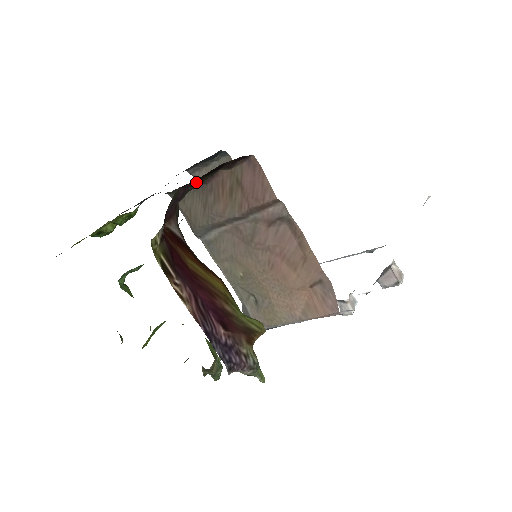
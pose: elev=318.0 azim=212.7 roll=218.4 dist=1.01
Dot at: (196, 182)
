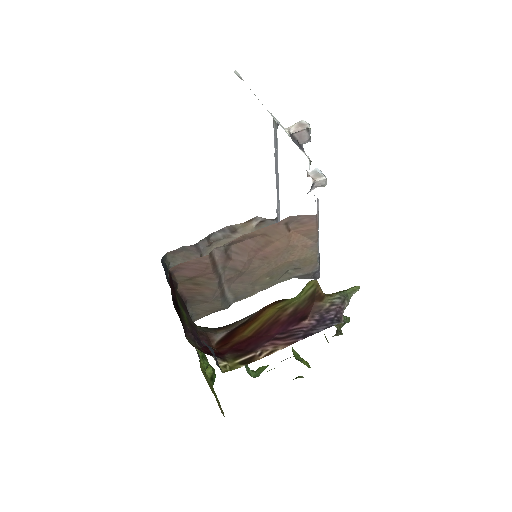
Dot at: (184, 321)
